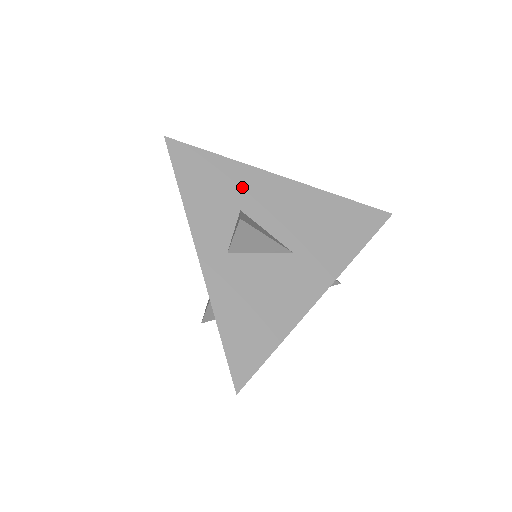
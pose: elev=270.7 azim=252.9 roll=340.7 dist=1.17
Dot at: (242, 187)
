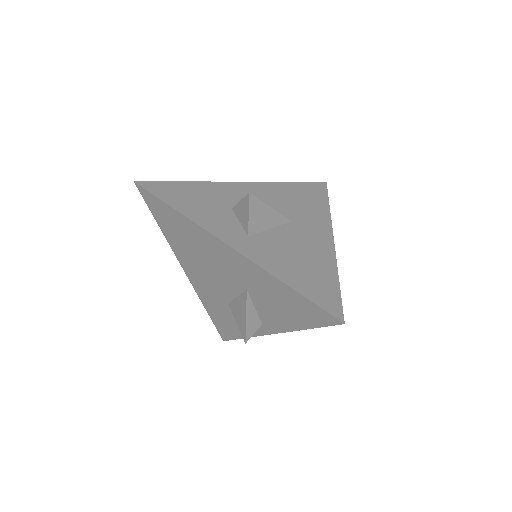
Dot at: (220, 195)
